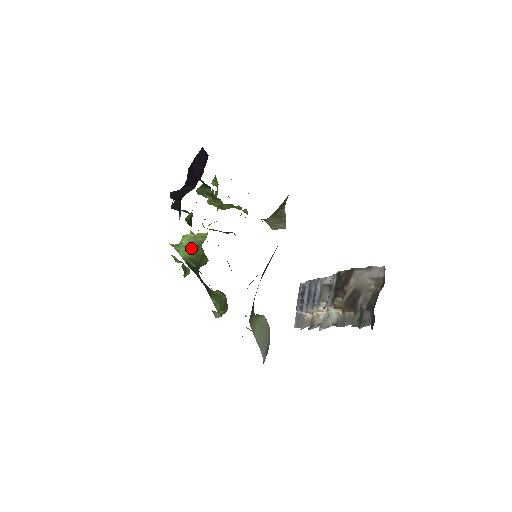
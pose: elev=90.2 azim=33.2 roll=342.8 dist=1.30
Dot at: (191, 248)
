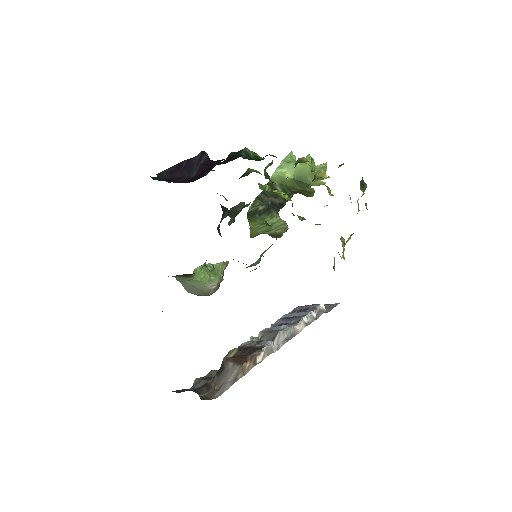
Dot at: (295, 177)
